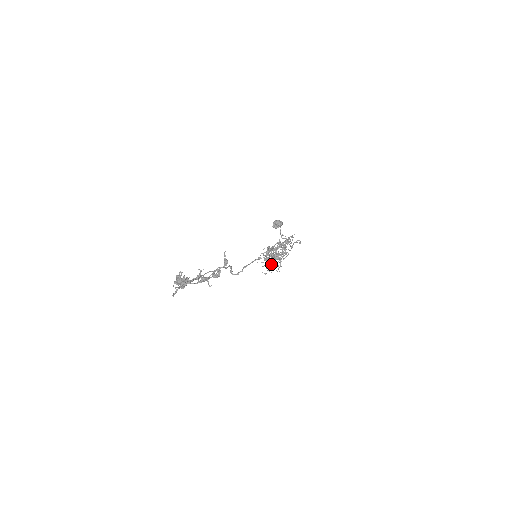
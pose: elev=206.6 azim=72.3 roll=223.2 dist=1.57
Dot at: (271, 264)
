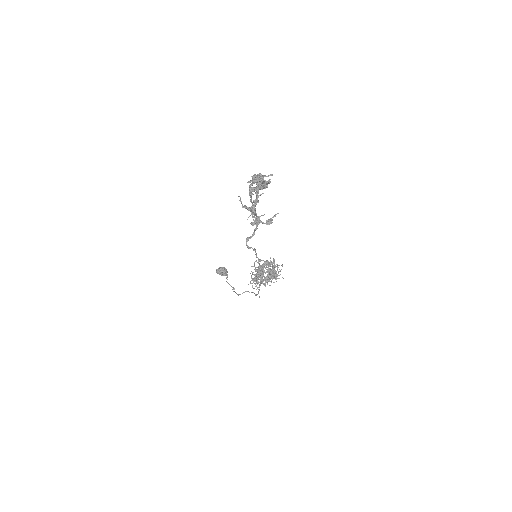
Dot at: (262, 275)
